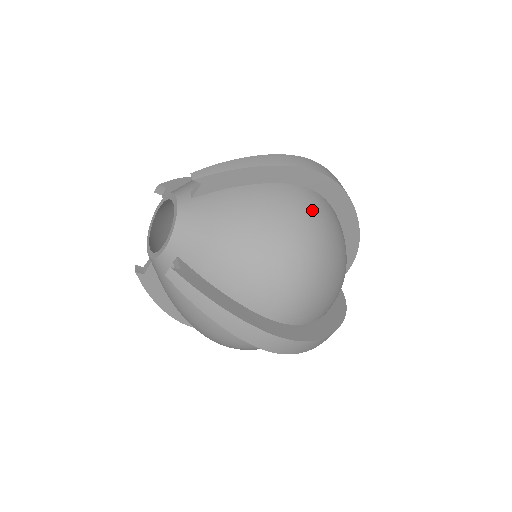
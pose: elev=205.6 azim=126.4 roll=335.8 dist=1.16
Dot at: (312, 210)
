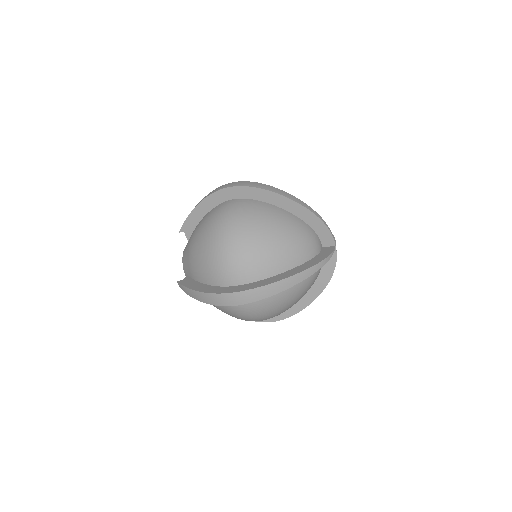
Dot at: (226, 211)
